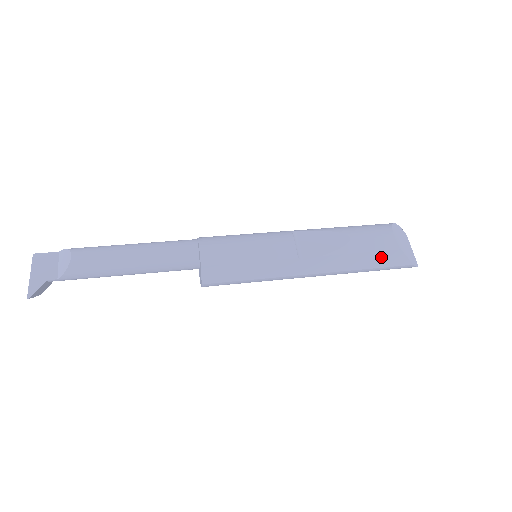
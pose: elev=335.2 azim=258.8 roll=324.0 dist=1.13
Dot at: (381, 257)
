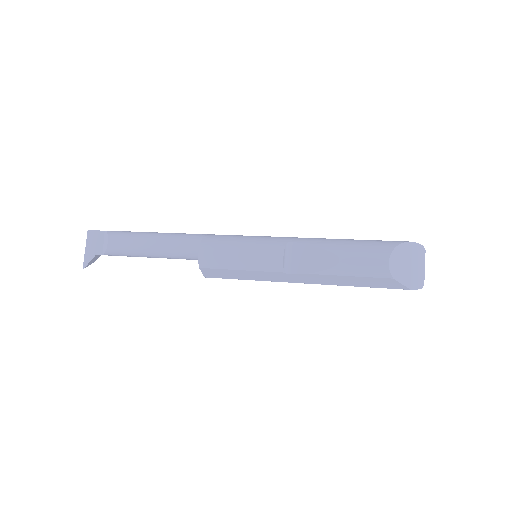
Dot at: (372, 281)
